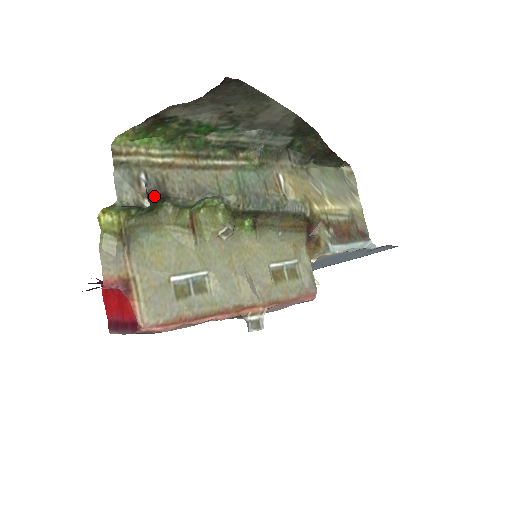
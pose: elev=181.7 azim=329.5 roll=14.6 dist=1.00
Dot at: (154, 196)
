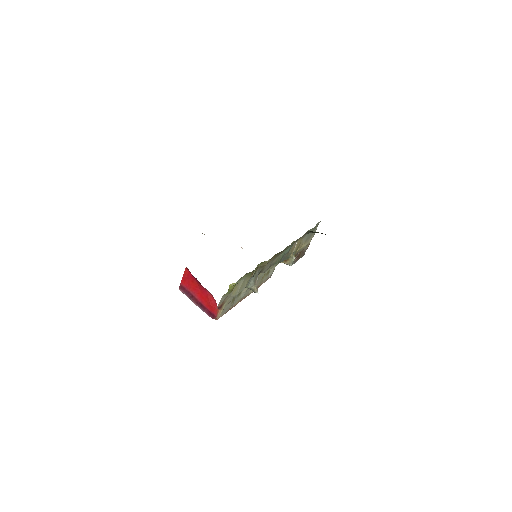
Dot at: occluded
